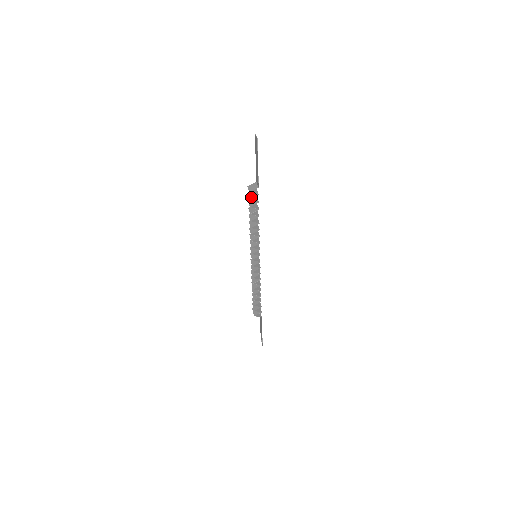
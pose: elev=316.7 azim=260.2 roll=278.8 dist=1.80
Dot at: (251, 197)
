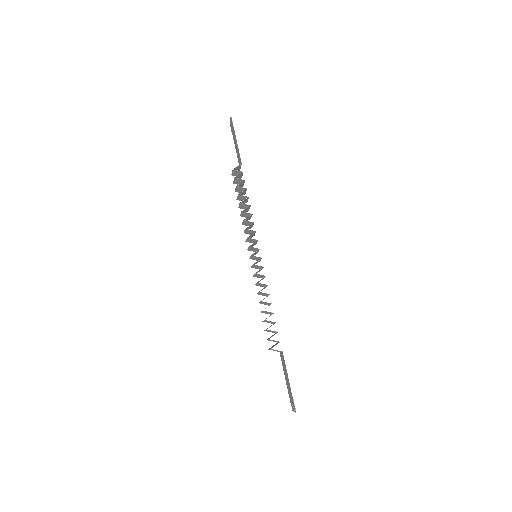
Dot at: (236, 177)
